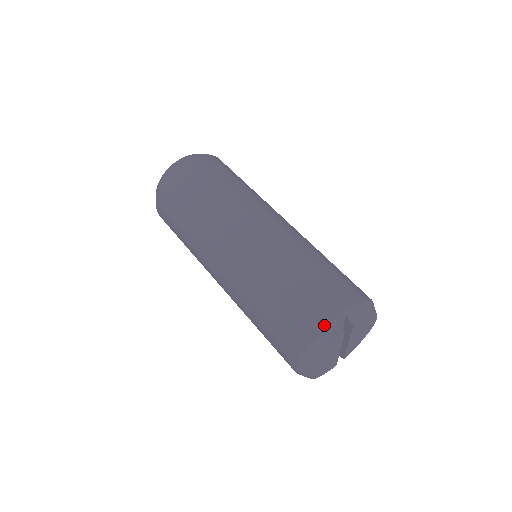
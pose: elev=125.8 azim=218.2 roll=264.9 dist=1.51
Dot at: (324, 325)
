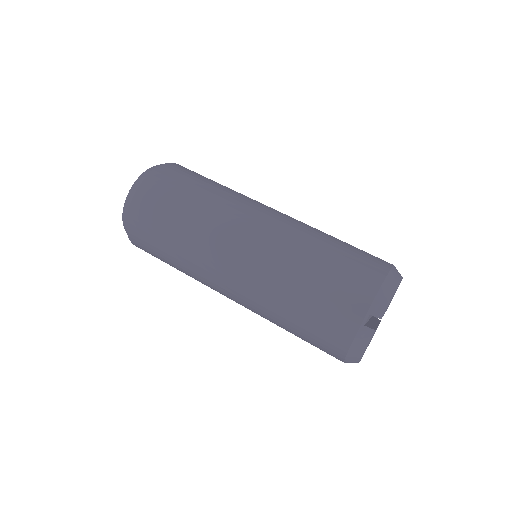
Dot at: (352, 334)
